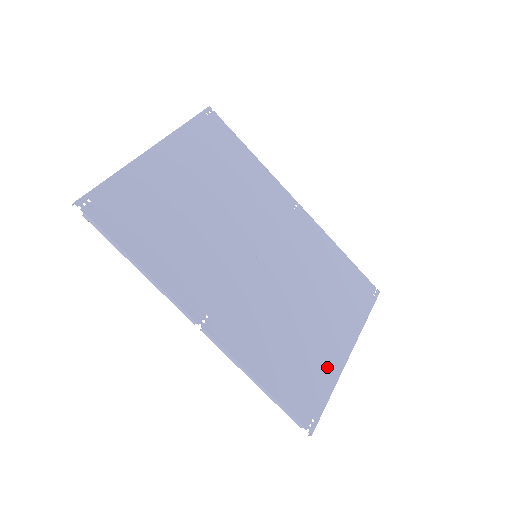
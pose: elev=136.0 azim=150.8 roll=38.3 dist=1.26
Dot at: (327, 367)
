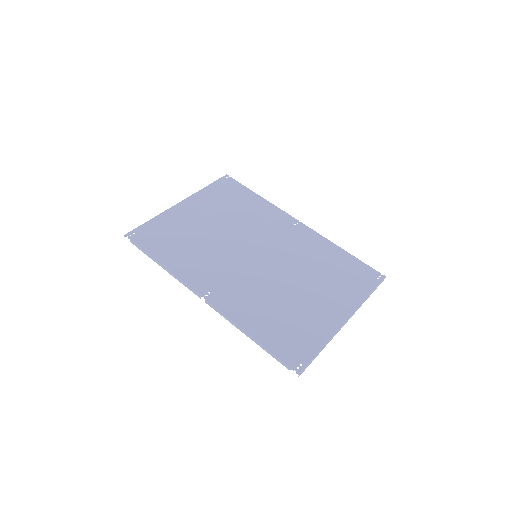
Dot at: (320, 328)
